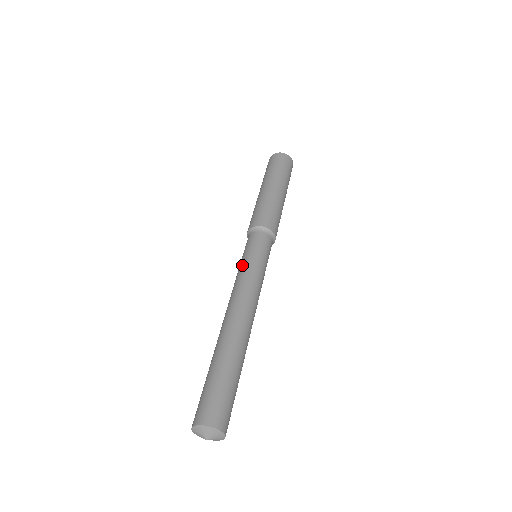
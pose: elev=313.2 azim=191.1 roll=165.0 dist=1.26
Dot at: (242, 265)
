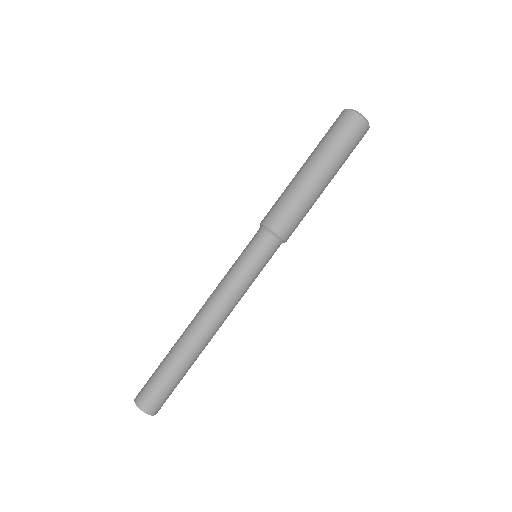
Dot at: (233, 270)
